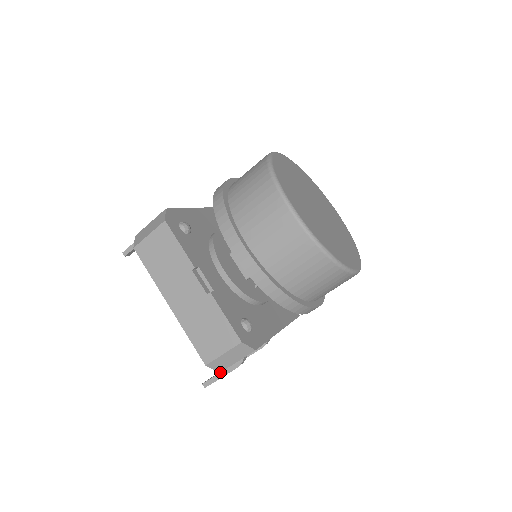
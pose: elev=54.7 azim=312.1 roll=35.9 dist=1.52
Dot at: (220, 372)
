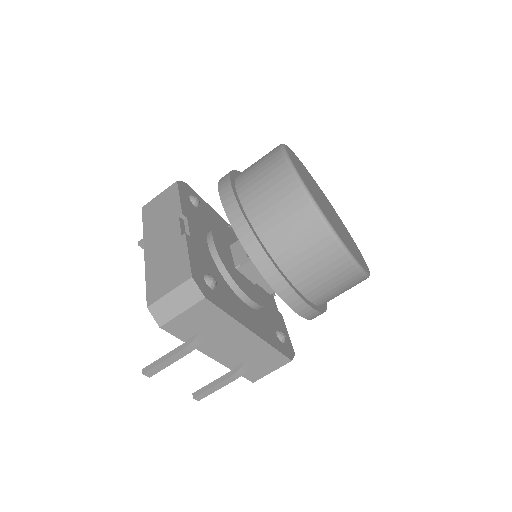
Dot at: occluded
